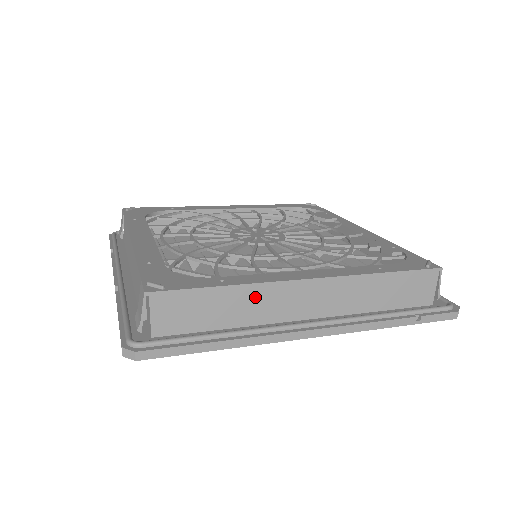
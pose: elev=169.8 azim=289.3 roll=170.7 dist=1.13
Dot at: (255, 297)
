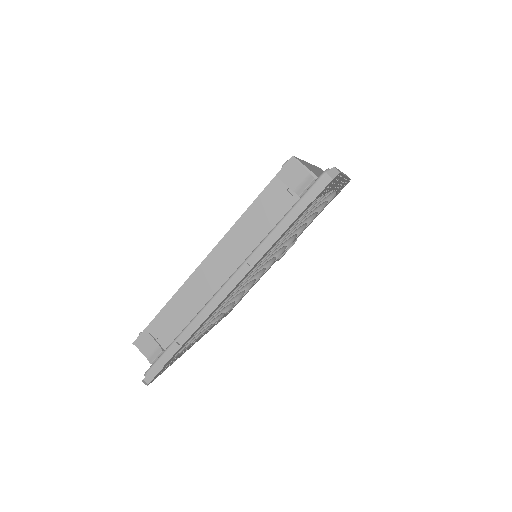
Dot at: (313, 168)
